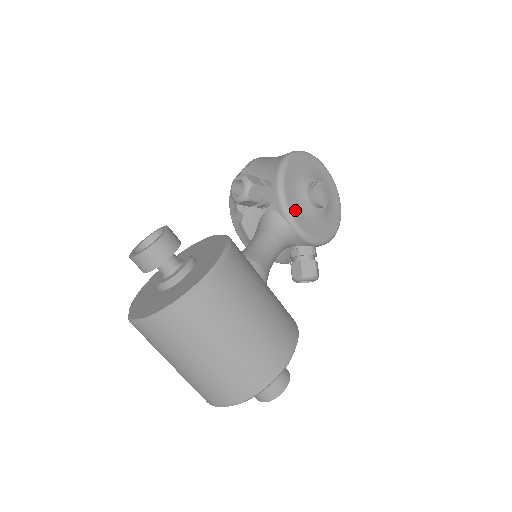
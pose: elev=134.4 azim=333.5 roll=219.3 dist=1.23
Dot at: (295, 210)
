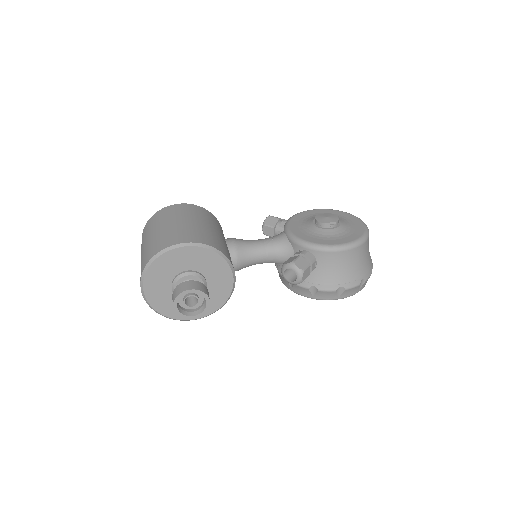
Dot at: (294, 225)
